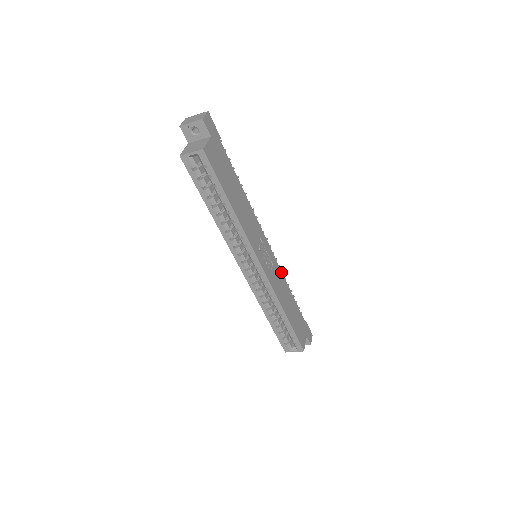
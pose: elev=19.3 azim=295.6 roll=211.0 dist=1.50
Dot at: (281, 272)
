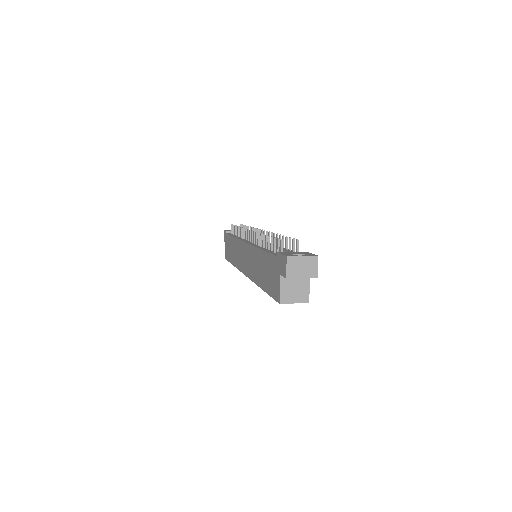
Dot at: occluded
